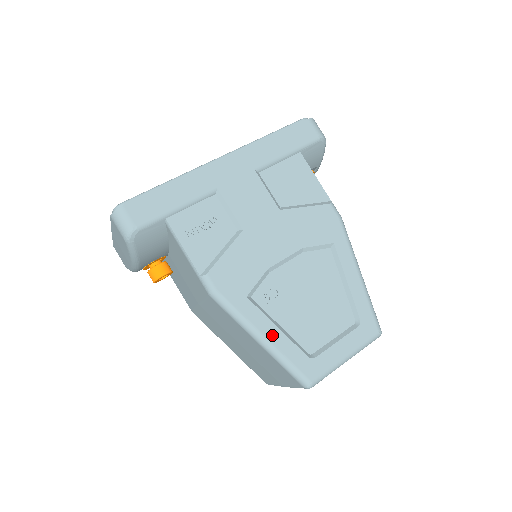
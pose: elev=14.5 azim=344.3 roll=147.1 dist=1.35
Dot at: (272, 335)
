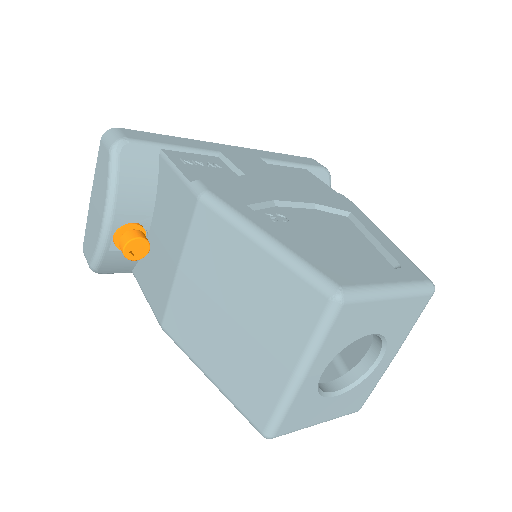
Dot at: (279, 236)
